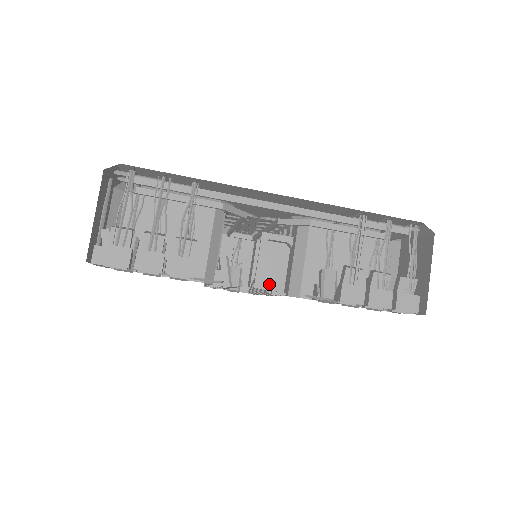
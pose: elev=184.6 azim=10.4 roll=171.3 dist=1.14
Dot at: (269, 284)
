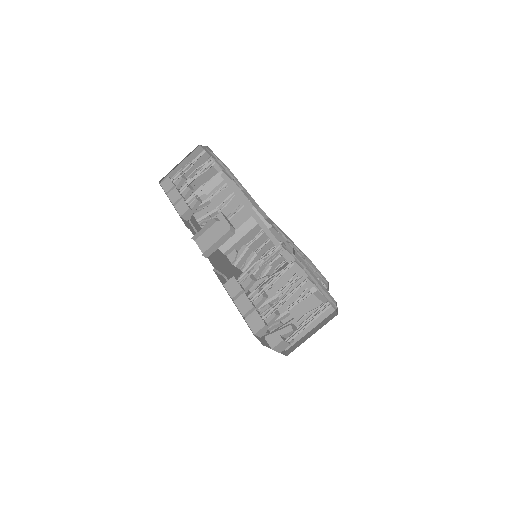
Dot at: (201, 244)
